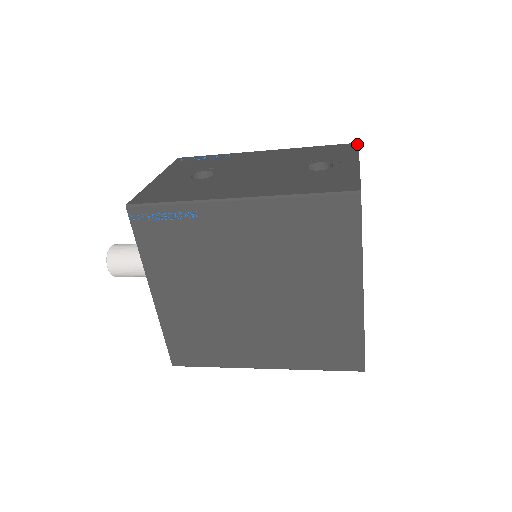
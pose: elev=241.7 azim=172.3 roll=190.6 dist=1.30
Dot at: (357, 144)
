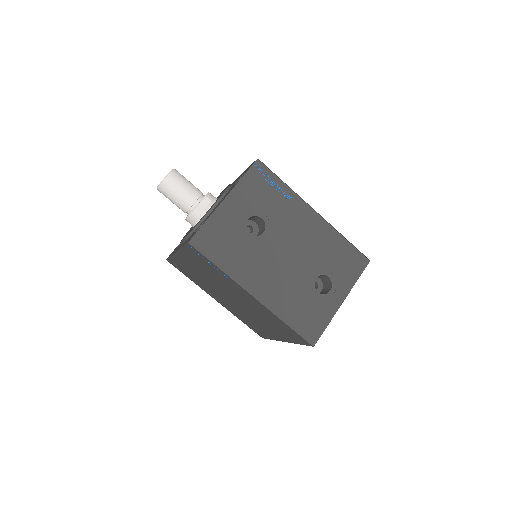
Dot at: (367, 264)
